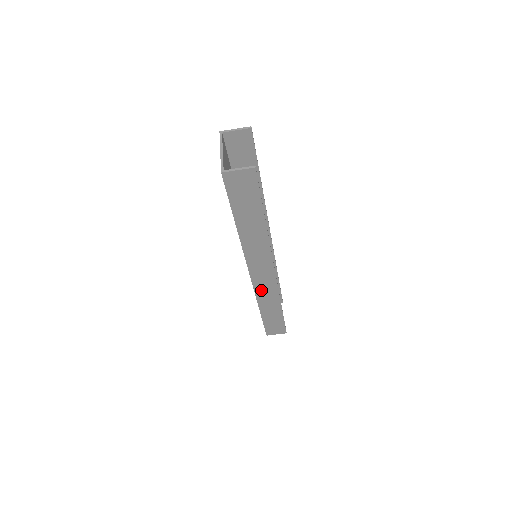
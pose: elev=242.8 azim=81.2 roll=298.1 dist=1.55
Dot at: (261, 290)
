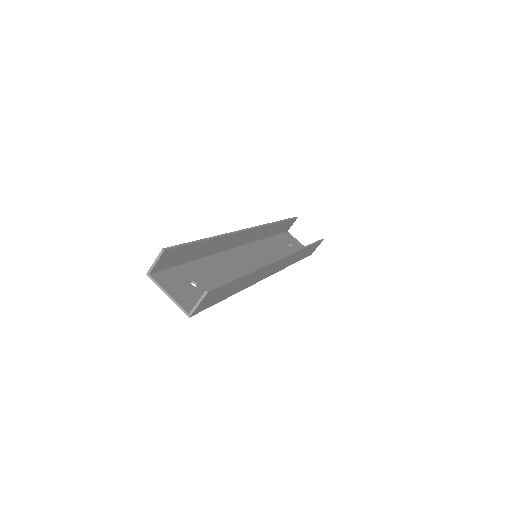
Dot at: (283, 266)
